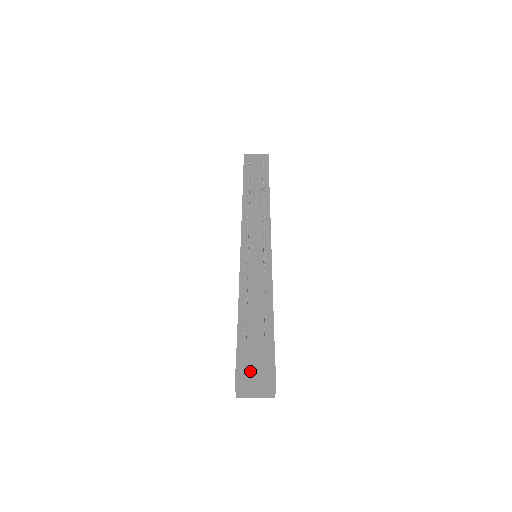
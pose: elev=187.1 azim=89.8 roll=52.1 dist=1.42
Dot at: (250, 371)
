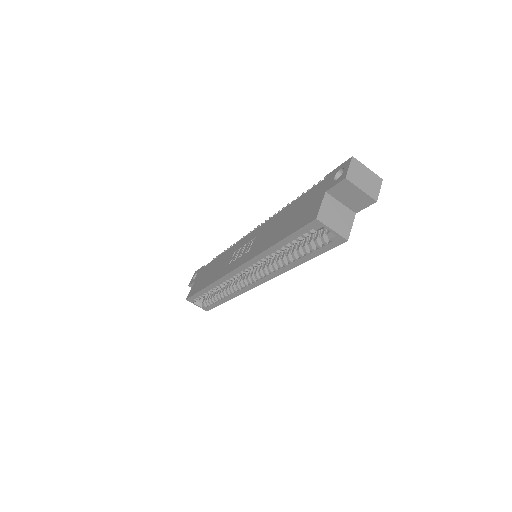
Dot at: occluded
